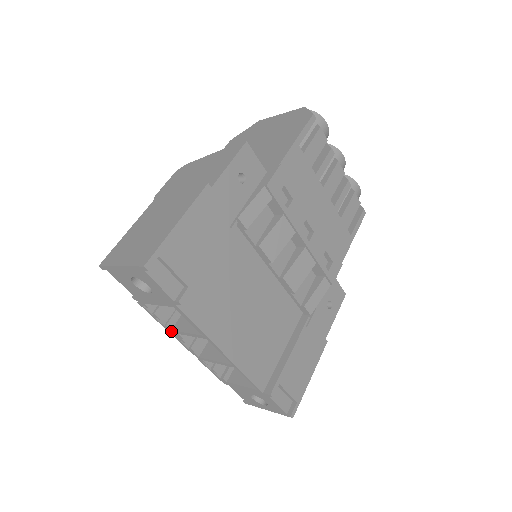
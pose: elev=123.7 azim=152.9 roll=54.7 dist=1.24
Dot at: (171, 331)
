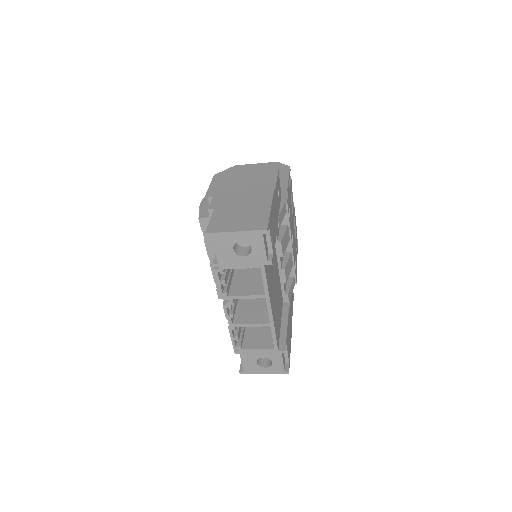
Dot at: (226, 297)
